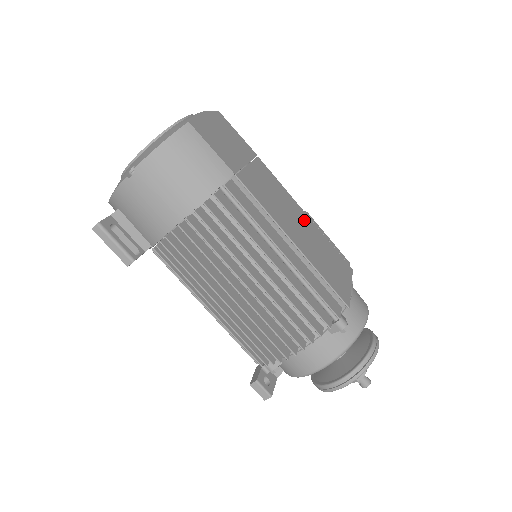
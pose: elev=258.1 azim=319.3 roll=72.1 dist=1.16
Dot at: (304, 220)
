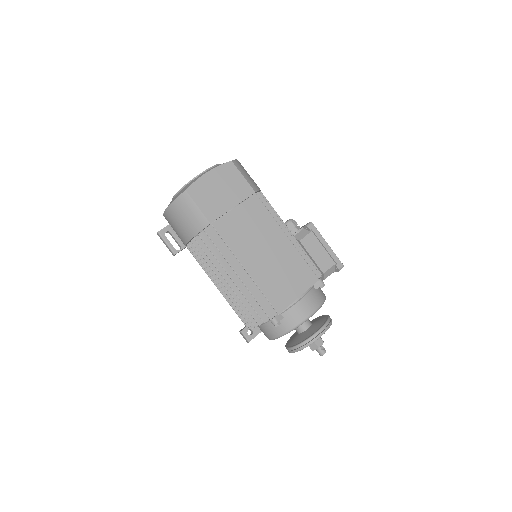
Dot at: (278, 244)
